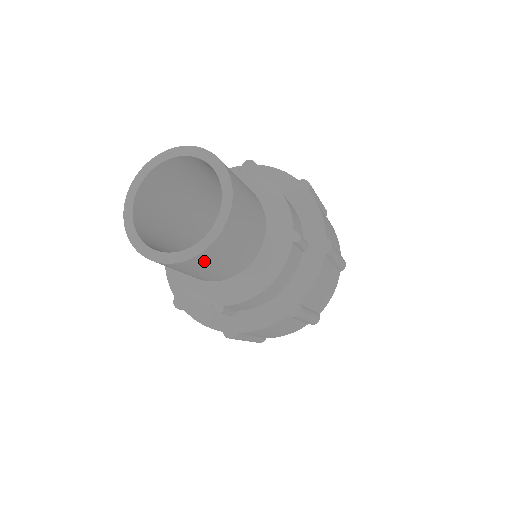
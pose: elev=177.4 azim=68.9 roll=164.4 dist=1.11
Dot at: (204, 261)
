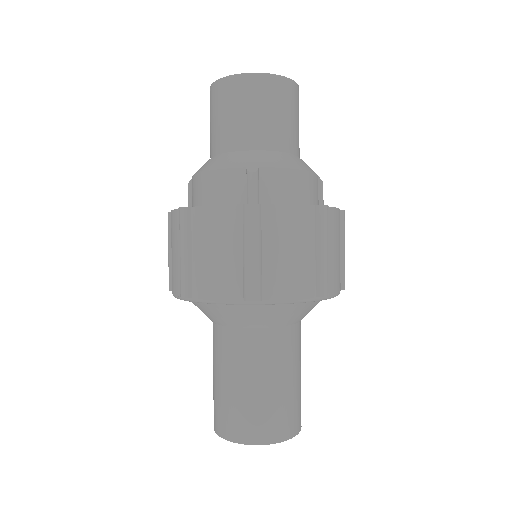
Dot at: (276, 91)
